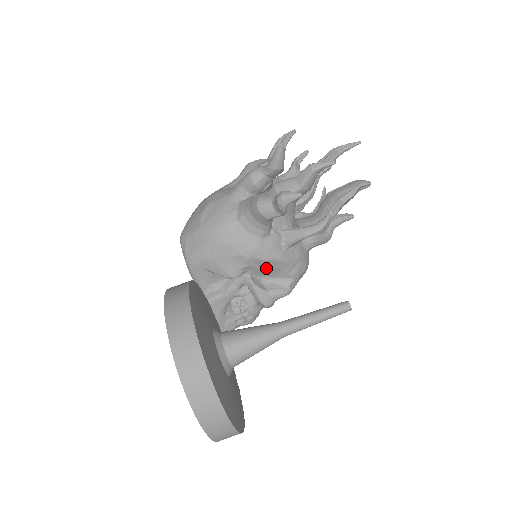
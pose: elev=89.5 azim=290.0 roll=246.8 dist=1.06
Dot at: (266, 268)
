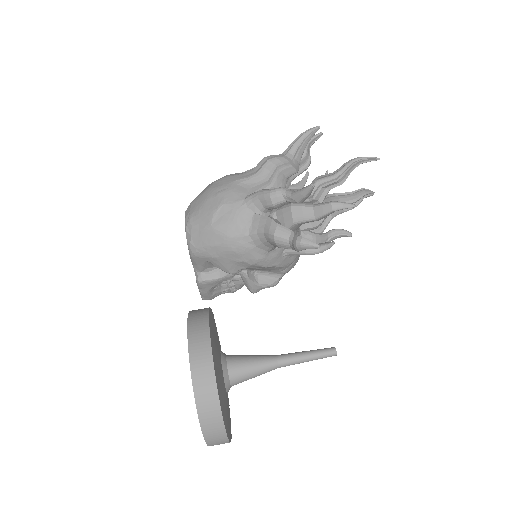
Dot at: (263, 268)
